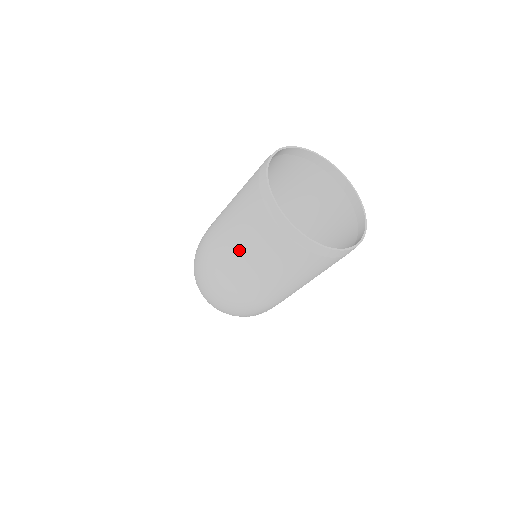
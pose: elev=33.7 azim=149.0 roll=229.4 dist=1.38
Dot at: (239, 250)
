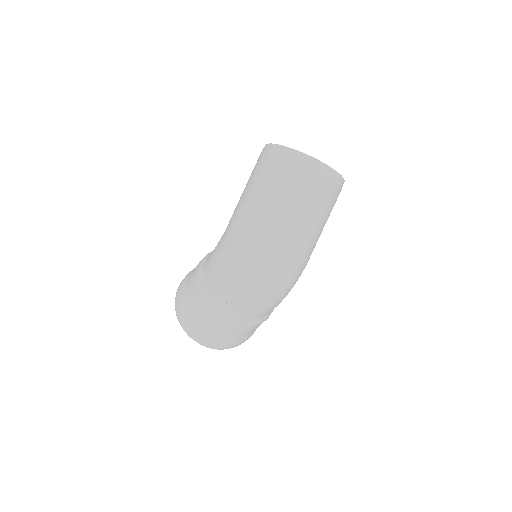
Dot at: (291, 210)
